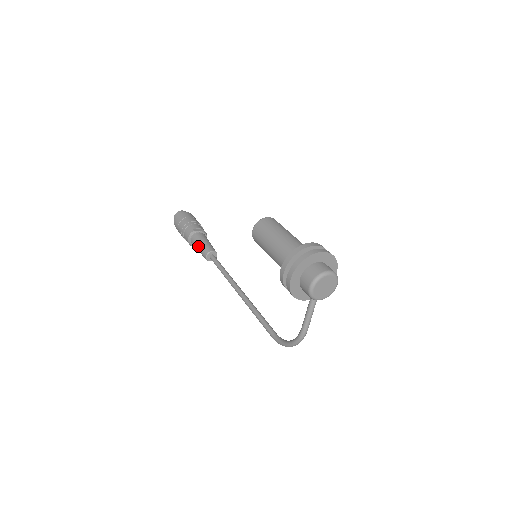
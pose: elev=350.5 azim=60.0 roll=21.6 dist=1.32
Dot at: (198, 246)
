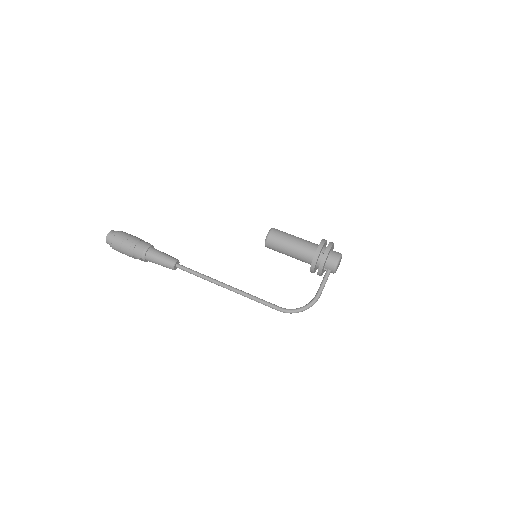
Dot at: (161, 255)
